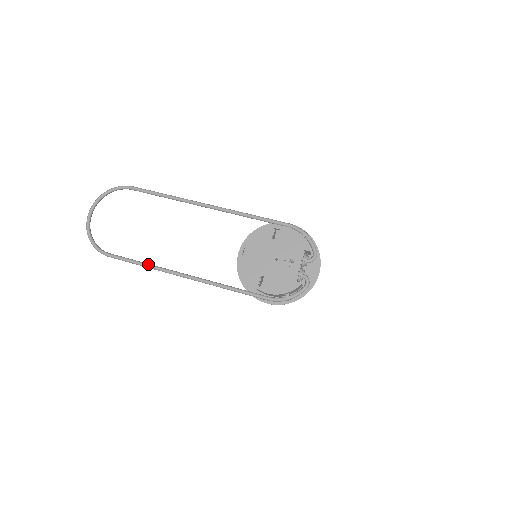
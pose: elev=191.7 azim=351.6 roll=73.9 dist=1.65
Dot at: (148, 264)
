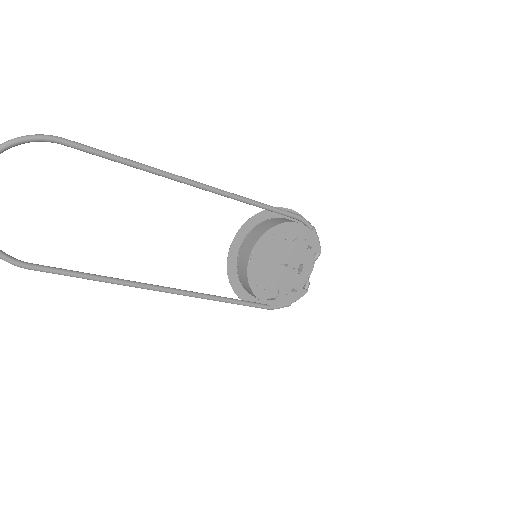
Dot at: (107, 278)
